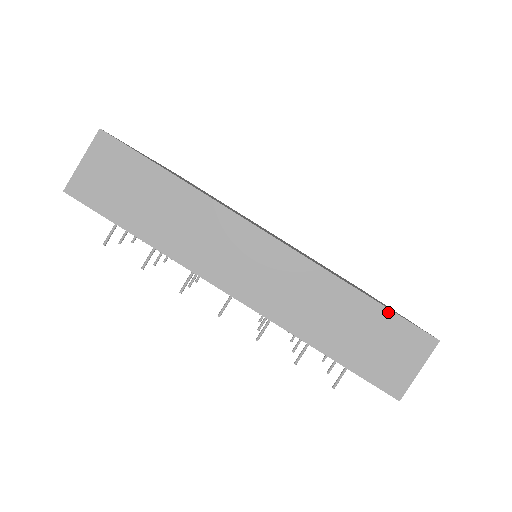
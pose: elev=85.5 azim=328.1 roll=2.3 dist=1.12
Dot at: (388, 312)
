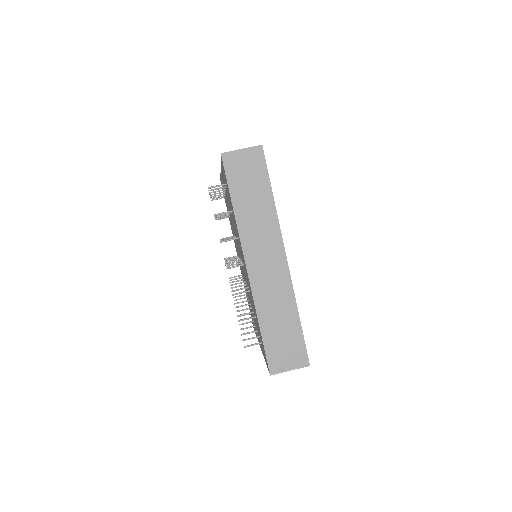
Dot at: (302, 335)
